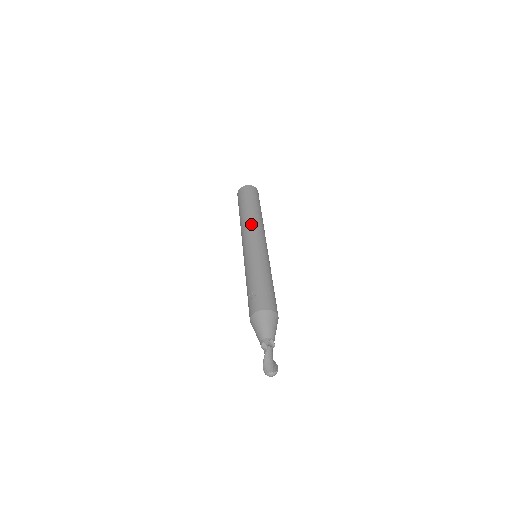
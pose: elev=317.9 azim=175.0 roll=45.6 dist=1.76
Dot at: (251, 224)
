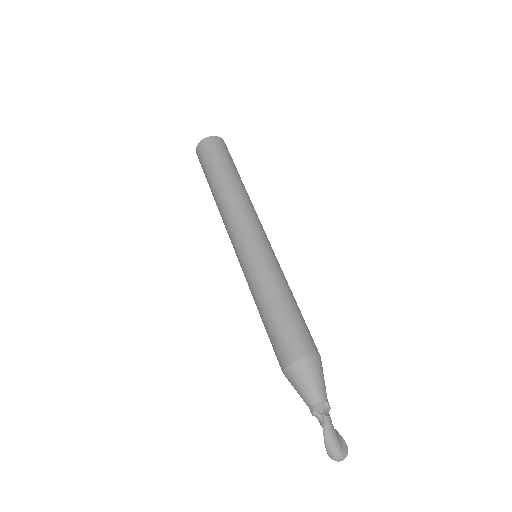
Dot at: (235, 207)
